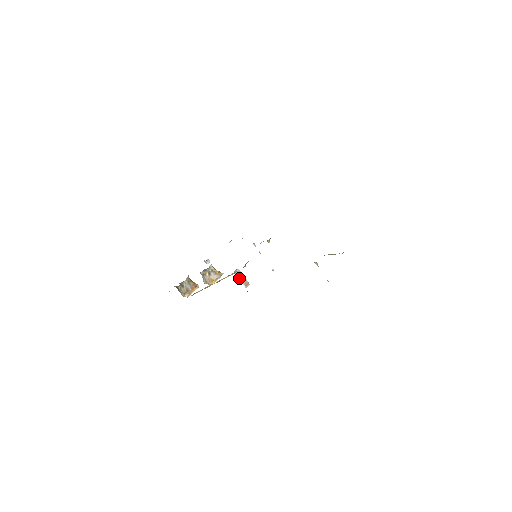
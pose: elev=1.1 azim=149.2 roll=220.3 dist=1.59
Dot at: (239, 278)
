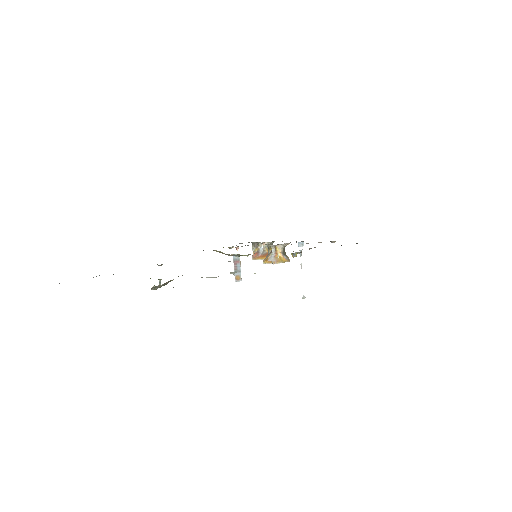
Dot at: (234, 265)
